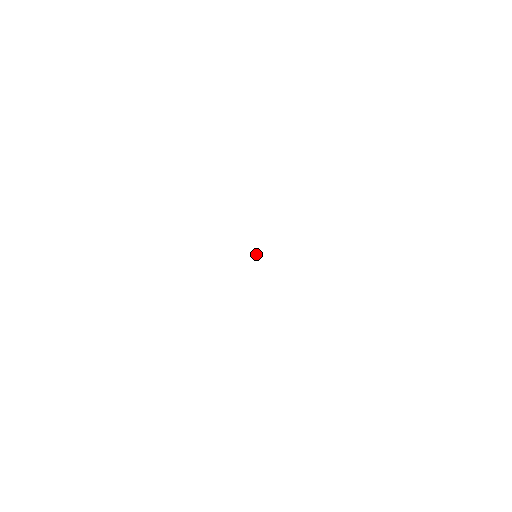
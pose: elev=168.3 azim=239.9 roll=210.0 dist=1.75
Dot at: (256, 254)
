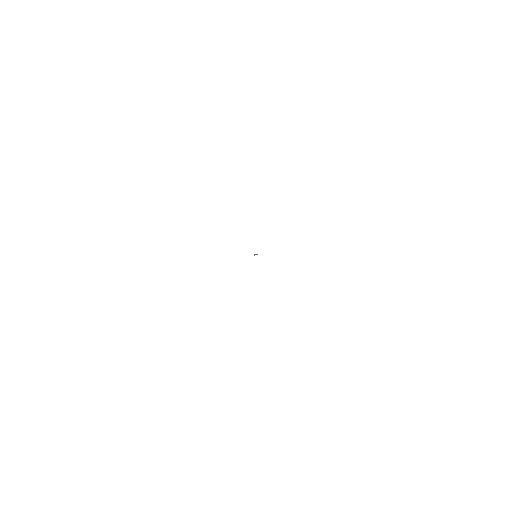
Dot at: (256, 254)
